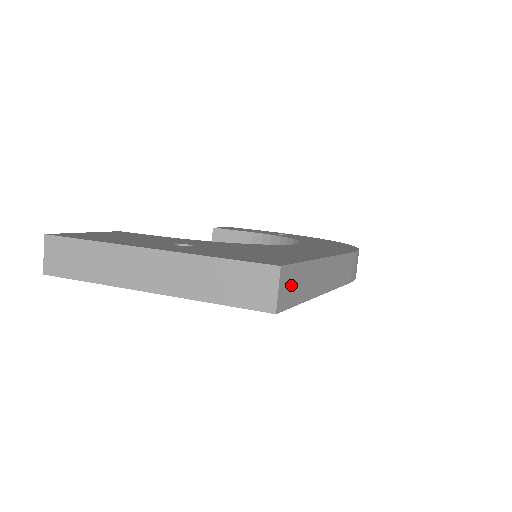
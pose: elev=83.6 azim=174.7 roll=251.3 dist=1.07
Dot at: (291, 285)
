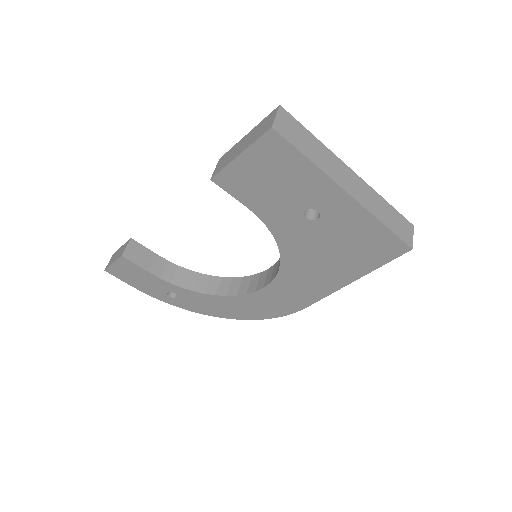
Dot at: occluded
